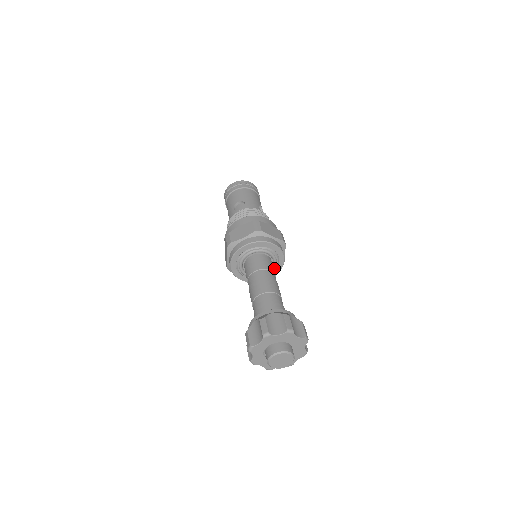
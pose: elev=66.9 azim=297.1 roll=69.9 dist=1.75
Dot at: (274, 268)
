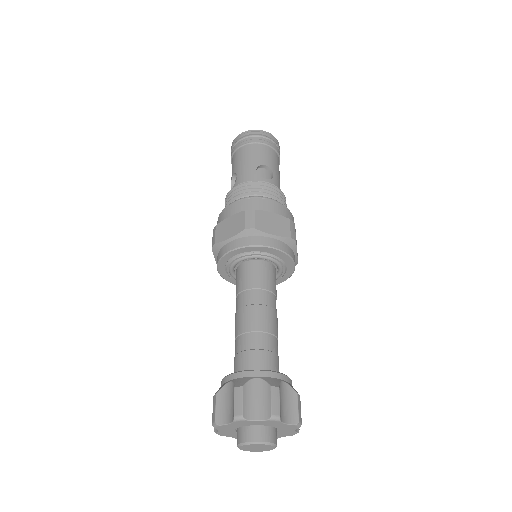
Dot at: occluded
